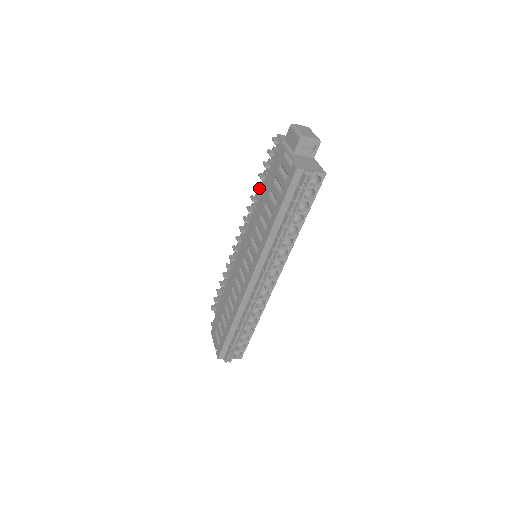
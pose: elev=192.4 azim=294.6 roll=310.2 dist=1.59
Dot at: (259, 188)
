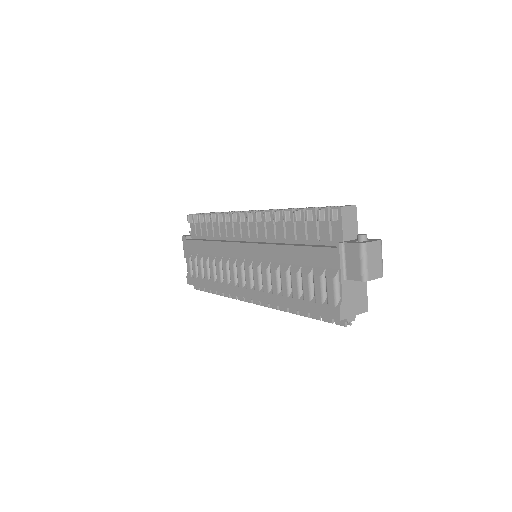
Dot at: (288, 220)
